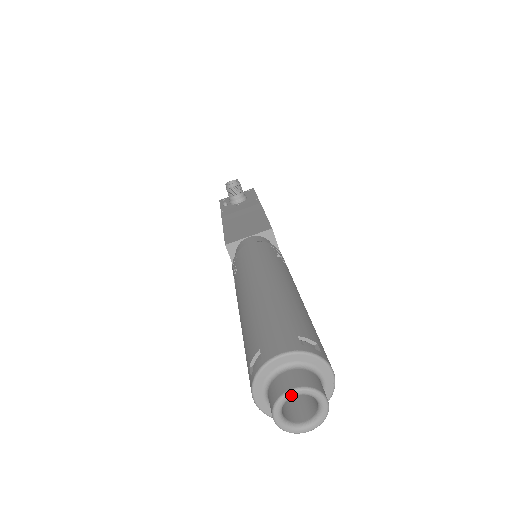
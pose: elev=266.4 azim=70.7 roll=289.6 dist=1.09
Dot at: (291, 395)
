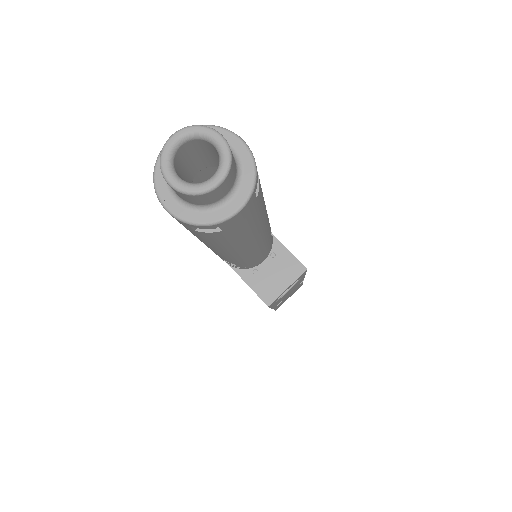
Dot at: (172, 141)
